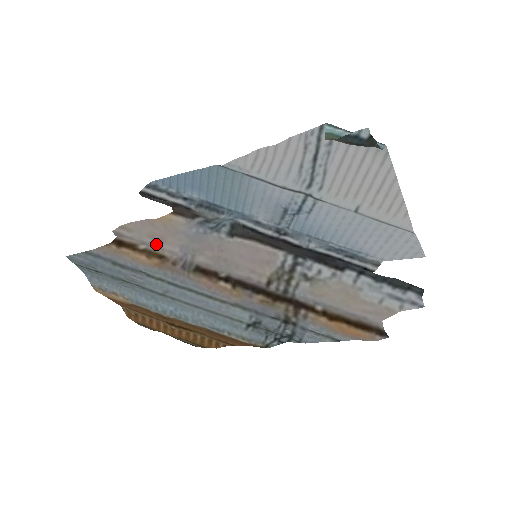
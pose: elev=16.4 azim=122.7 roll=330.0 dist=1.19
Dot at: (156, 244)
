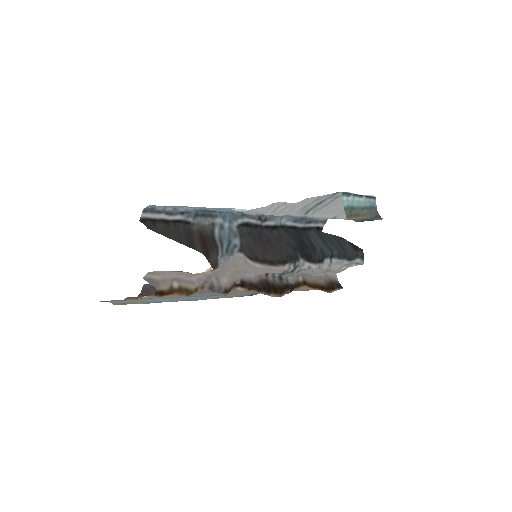
Dot at: (185, 278)
